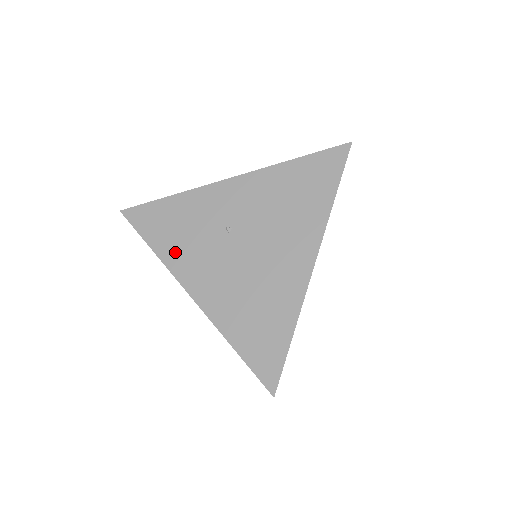
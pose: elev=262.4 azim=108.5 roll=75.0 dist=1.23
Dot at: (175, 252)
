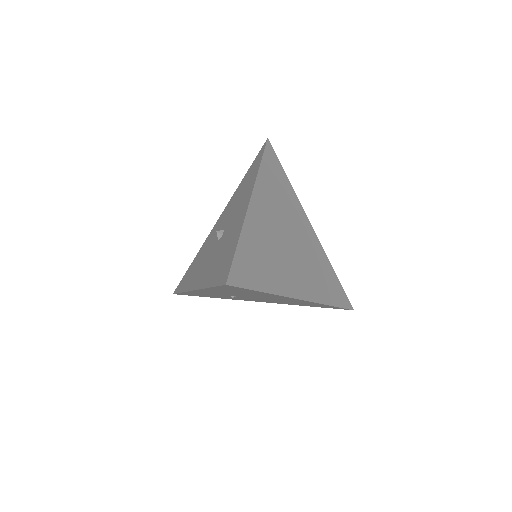
Dot at: (226, 298)
